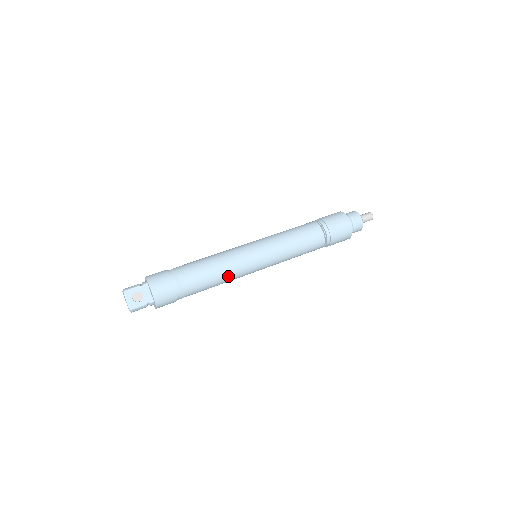
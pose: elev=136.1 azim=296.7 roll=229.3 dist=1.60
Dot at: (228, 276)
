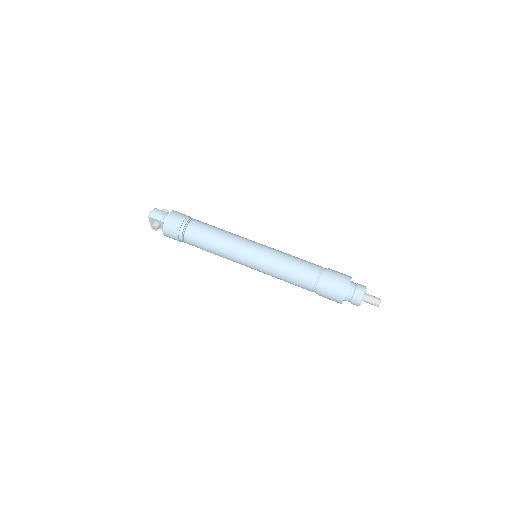
Dot at: occluded
